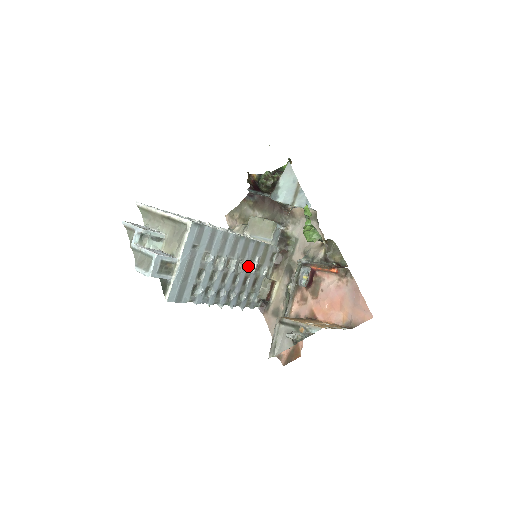
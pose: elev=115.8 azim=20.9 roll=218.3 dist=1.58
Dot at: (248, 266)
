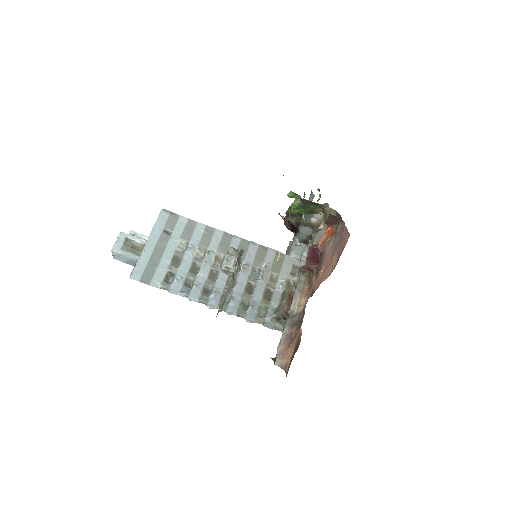
Dot at: (252, 272)
